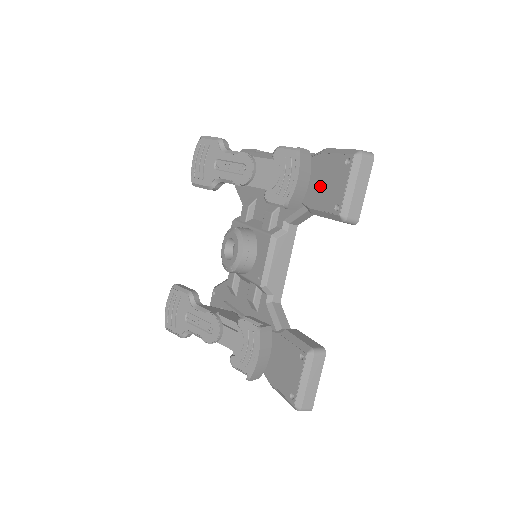
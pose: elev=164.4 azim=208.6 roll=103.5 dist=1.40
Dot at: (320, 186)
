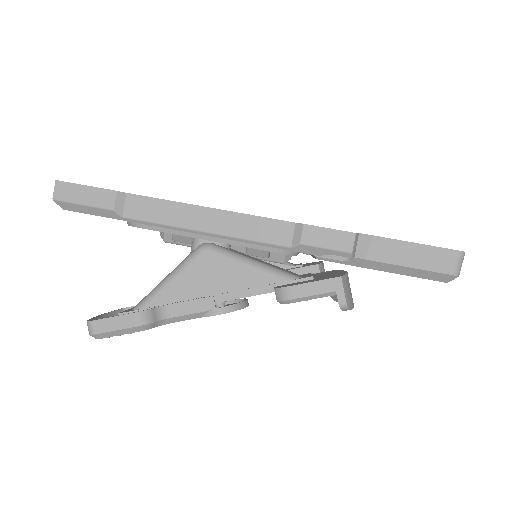
Dot at: occluded
